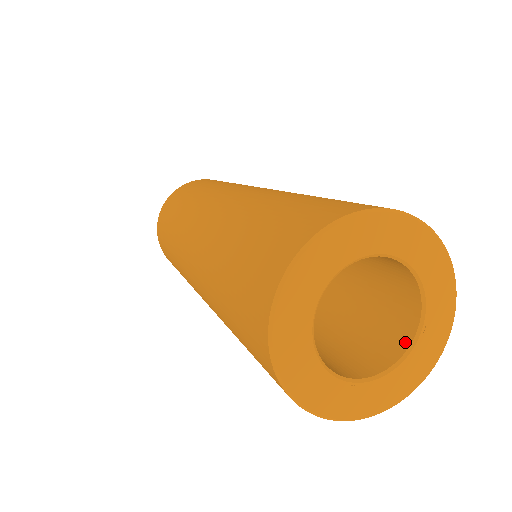
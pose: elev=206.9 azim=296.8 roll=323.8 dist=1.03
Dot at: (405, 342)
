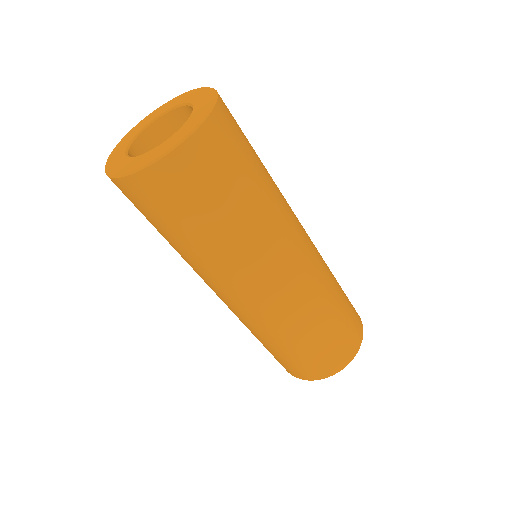
Dot at: occluded
